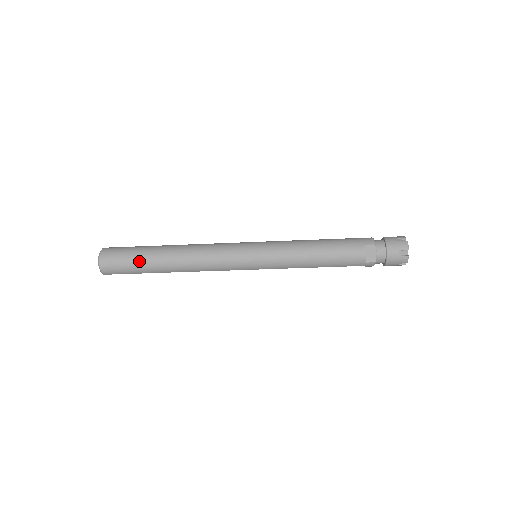
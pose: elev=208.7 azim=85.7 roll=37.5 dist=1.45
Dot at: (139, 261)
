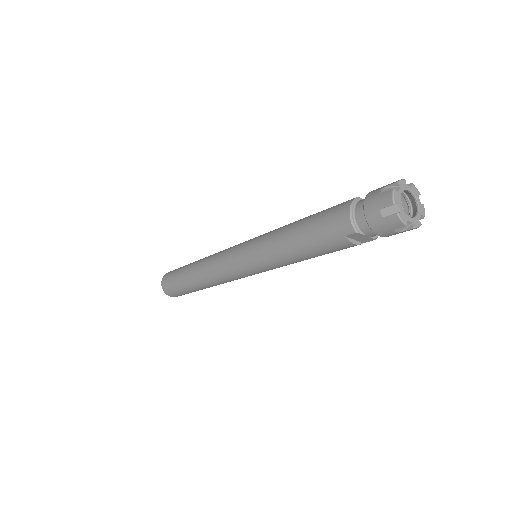
Dot at: (188, 292)
